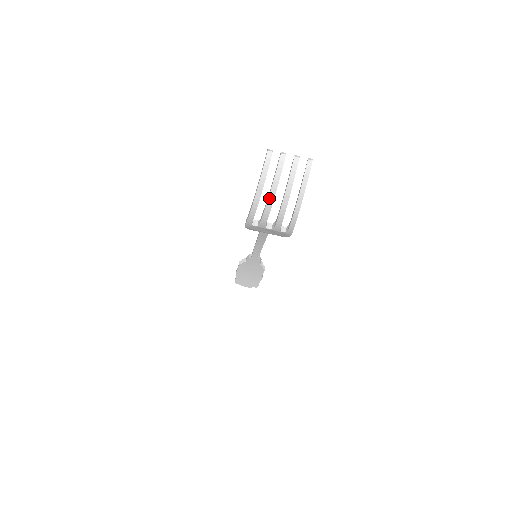
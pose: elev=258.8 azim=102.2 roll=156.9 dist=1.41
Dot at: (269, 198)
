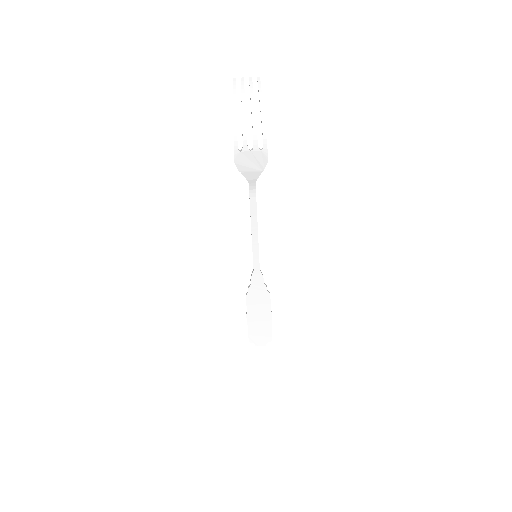
Dot at: (242, 108)
